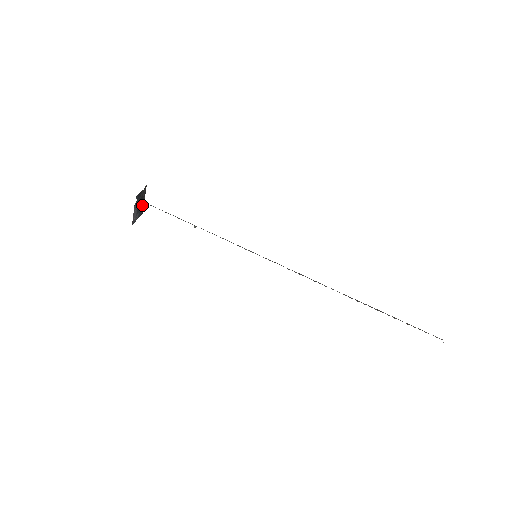
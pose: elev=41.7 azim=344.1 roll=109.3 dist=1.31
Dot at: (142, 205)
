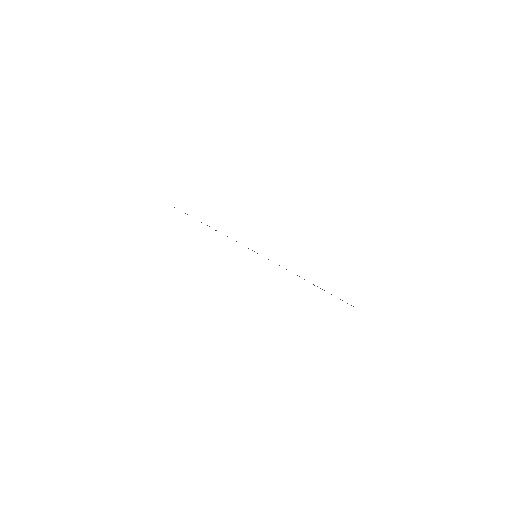
Dot at: occluded
